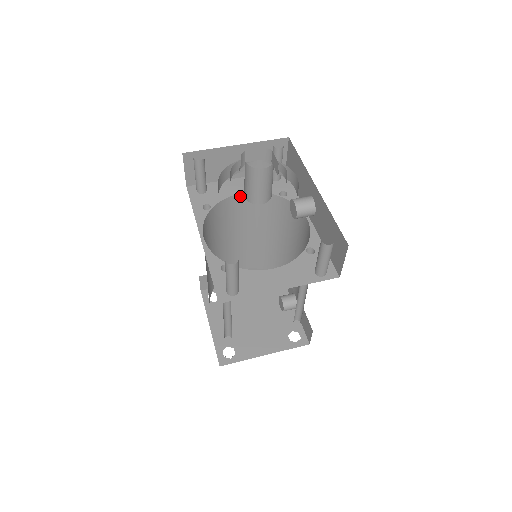
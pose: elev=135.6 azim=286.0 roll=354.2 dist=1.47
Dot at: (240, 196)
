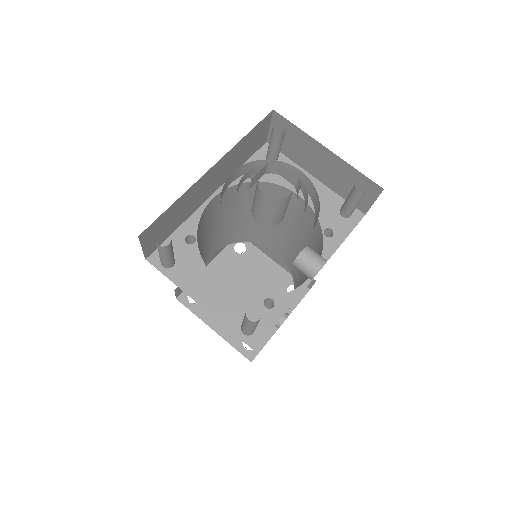
Dot at: (295, 195)
